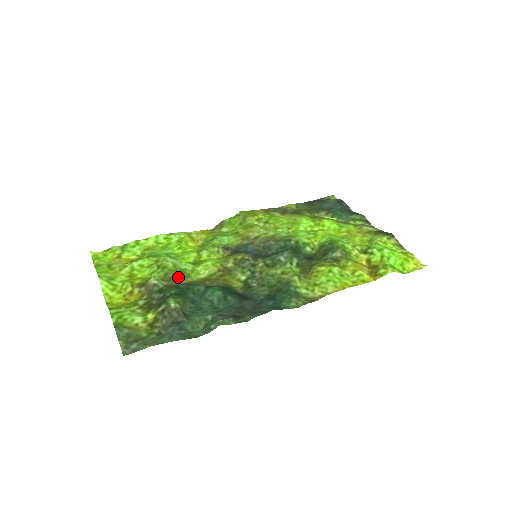
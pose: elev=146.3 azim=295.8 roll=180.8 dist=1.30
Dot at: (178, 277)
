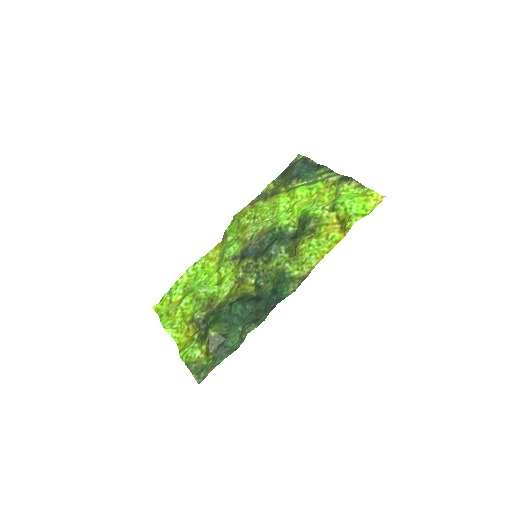
Dot at: (211, 303)
